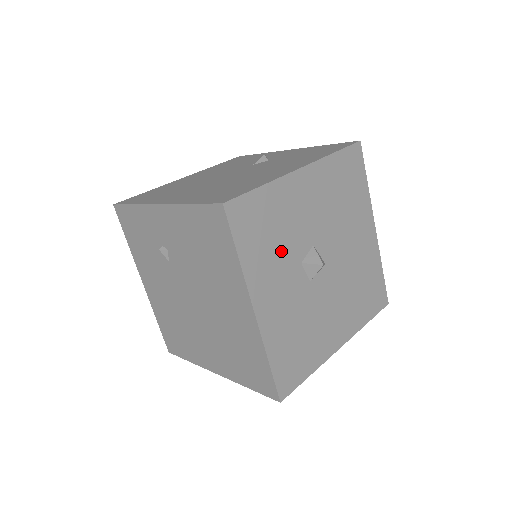
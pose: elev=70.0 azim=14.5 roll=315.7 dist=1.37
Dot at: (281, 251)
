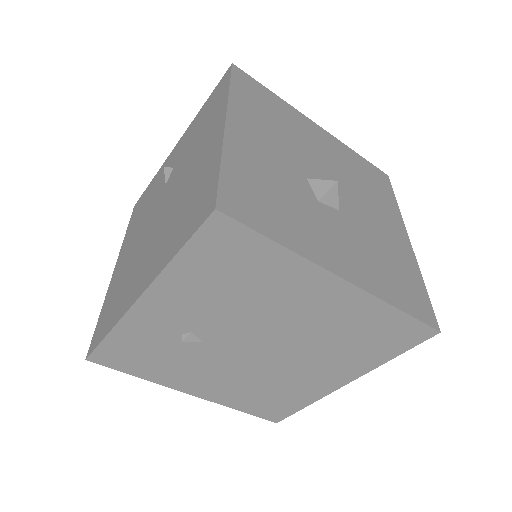
Dot at: (297, 206)
